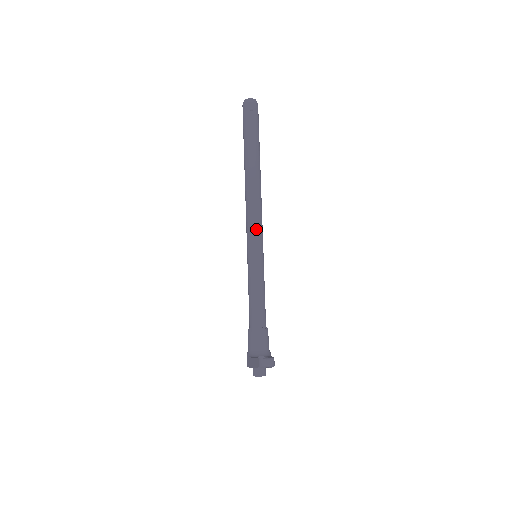
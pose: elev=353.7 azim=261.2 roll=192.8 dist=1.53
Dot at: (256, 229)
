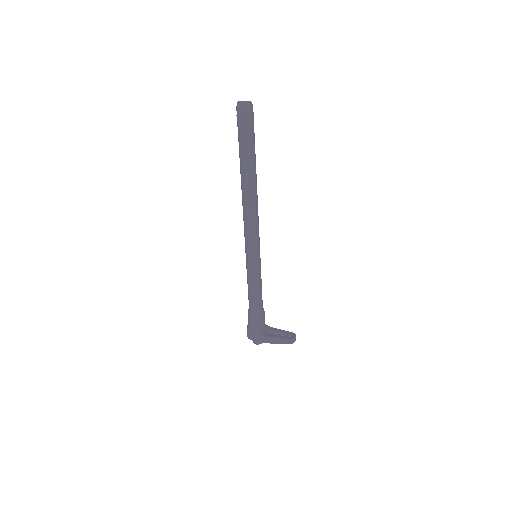
Dot at: (258, 234)
